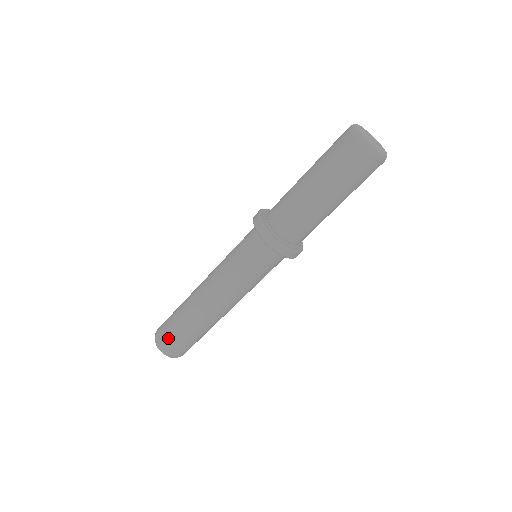
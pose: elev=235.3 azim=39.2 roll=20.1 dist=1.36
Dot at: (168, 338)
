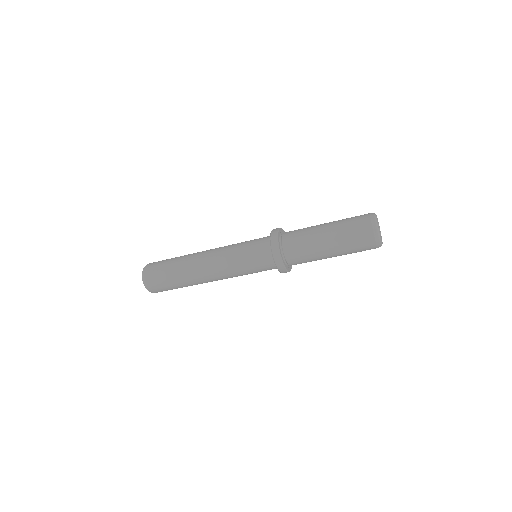
Dot at: occluded
